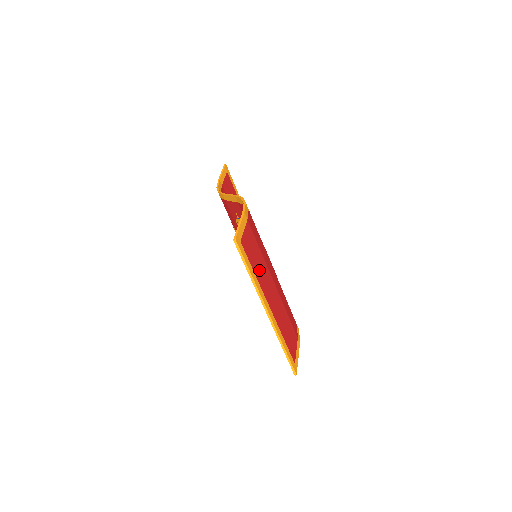
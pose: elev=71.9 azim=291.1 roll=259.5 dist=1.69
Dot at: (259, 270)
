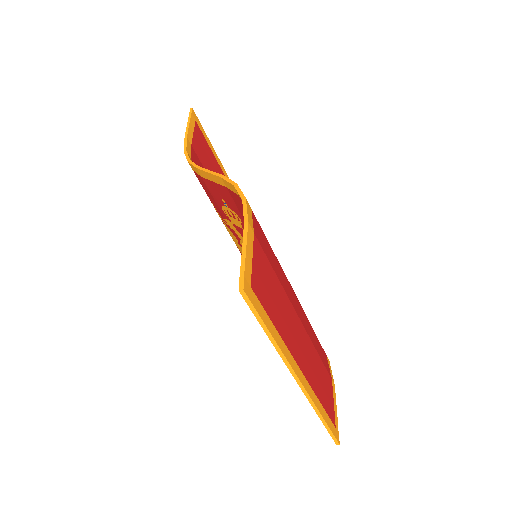
Dot at: (280, 316)
